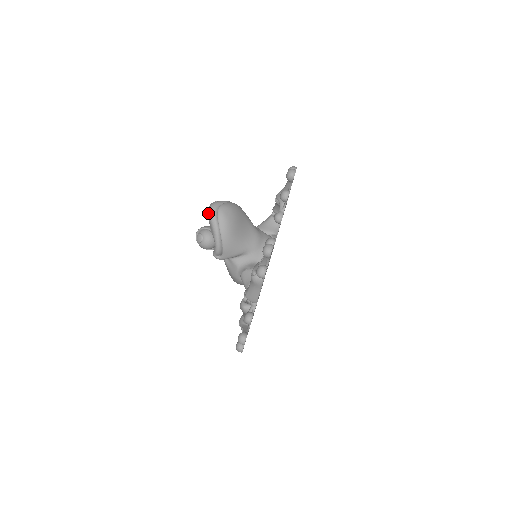
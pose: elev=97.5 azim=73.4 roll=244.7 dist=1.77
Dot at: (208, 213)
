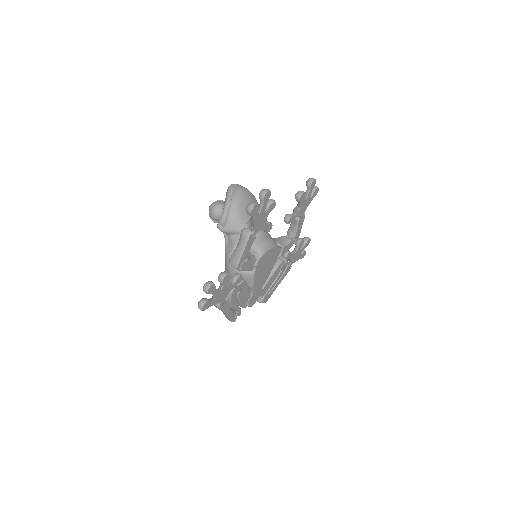
Dot at: occluded
